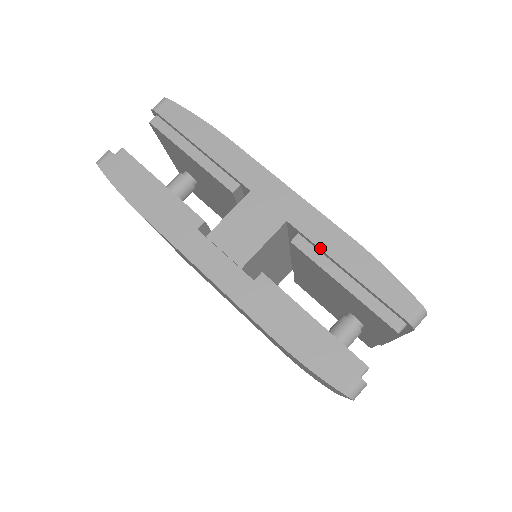
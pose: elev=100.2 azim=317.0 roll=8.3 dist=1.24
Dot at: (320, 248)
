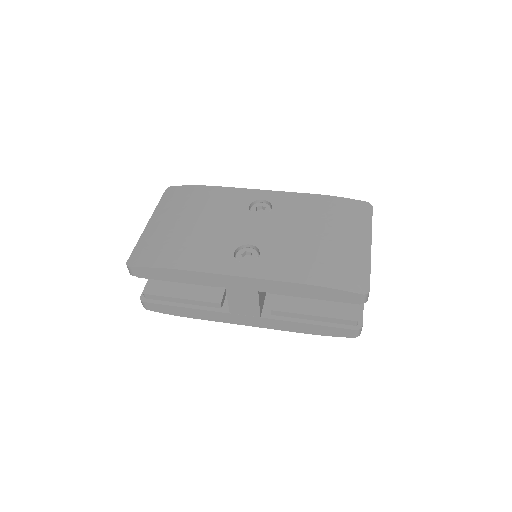
Dot at: occluded
